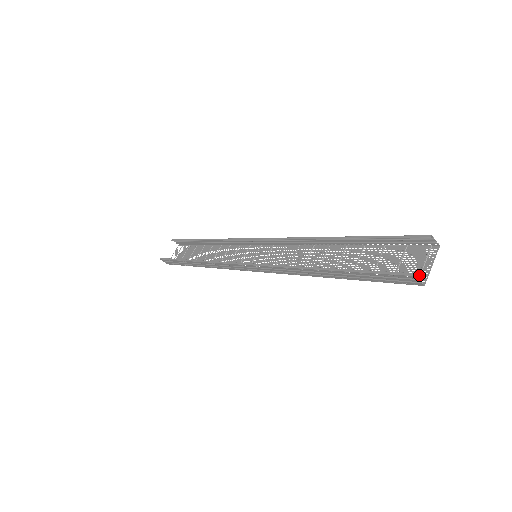
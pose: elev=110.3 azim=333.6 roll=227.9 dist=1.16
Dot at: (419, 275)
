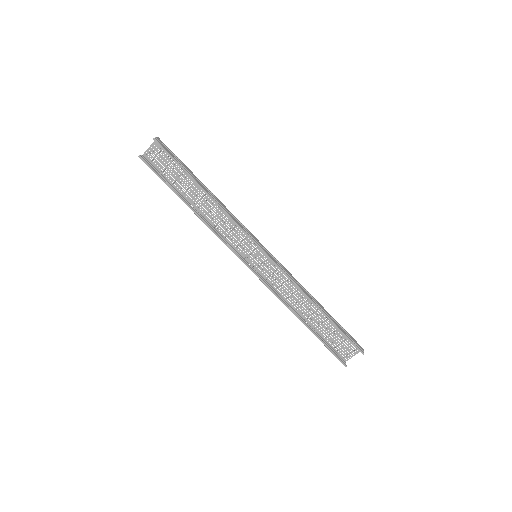
Dot at: (347, 356)
